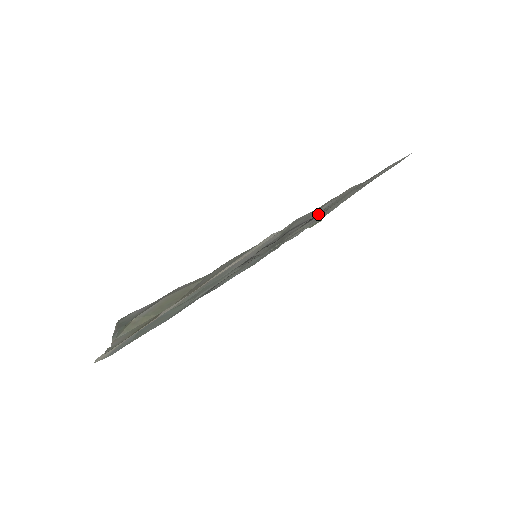
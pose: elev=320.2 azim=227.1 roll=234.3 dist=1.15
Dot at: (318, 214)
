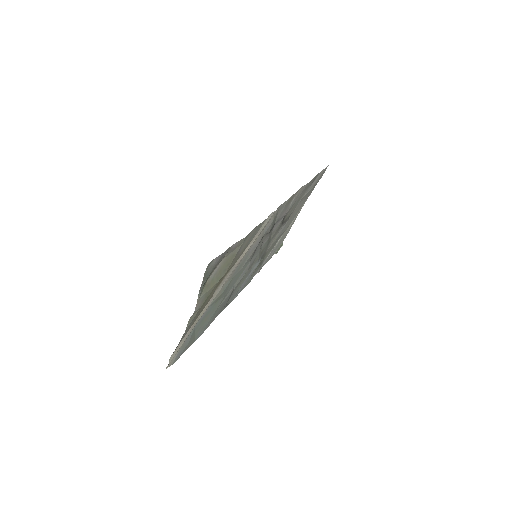
Dot at: (286, 217)
